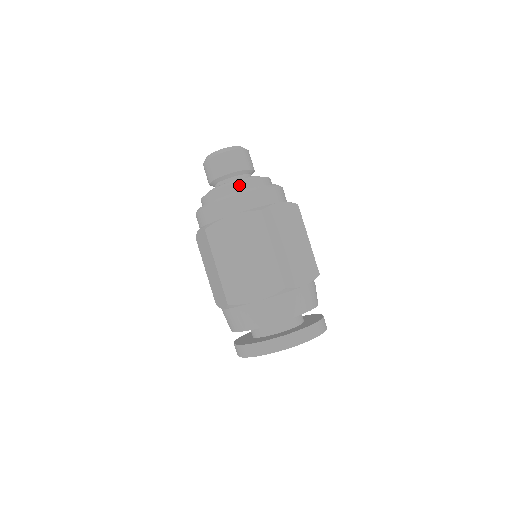
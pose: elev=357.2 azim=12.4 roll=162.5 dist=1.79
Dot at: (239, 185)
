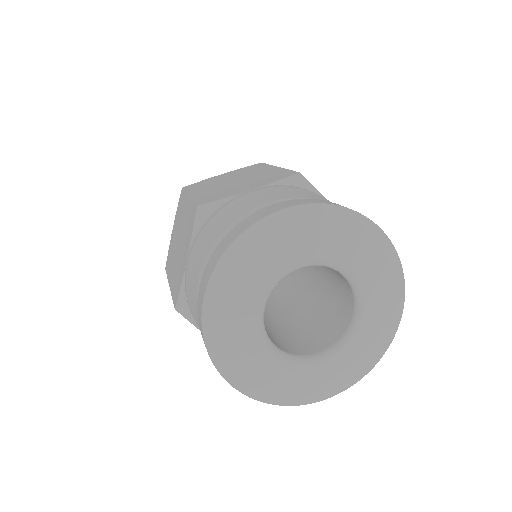
Dot at: occluded
